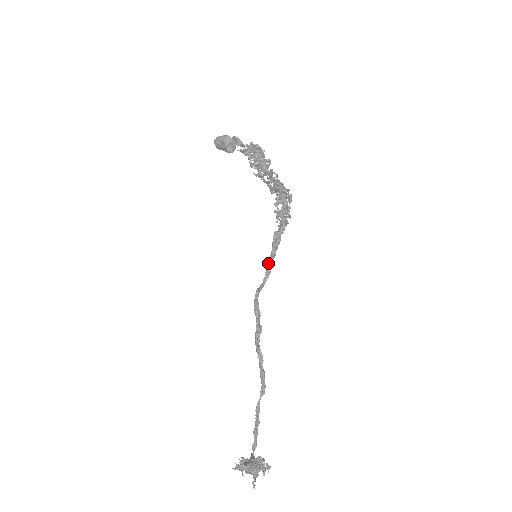
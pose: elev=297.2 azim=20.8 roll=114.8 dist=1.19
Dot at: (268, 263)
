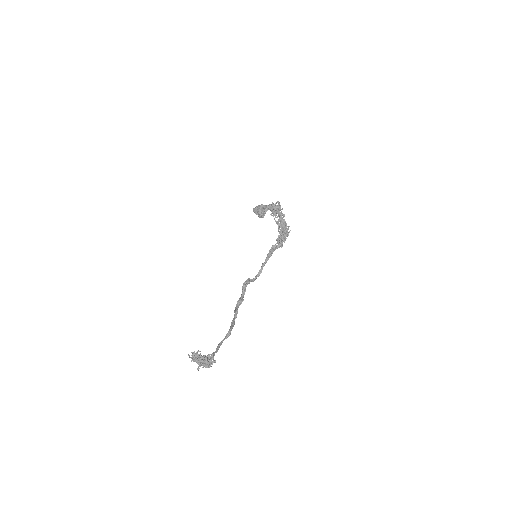
Dot at: (262, 264)
